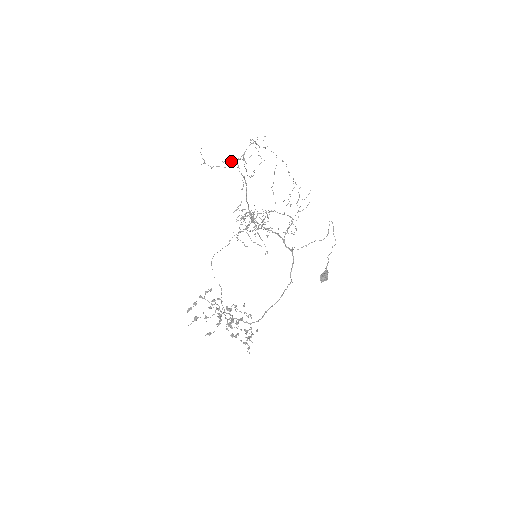
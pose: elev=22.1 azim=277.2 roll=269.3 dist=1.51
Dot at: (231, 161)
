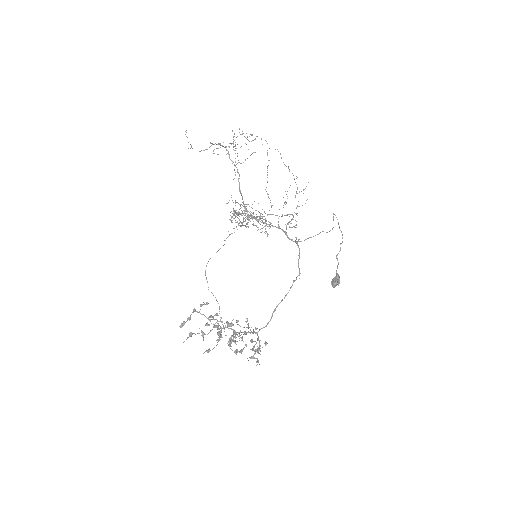
Dot at: (220, 144)
